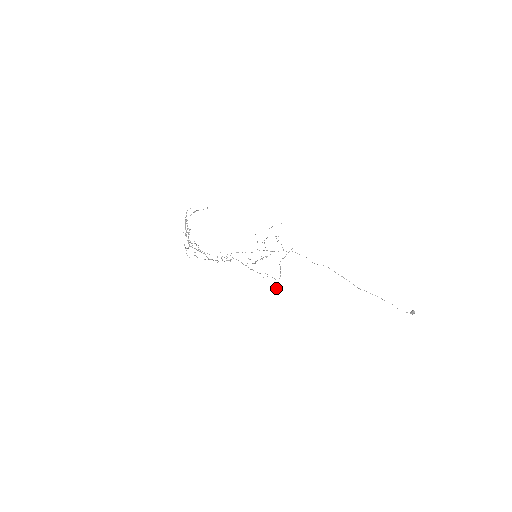
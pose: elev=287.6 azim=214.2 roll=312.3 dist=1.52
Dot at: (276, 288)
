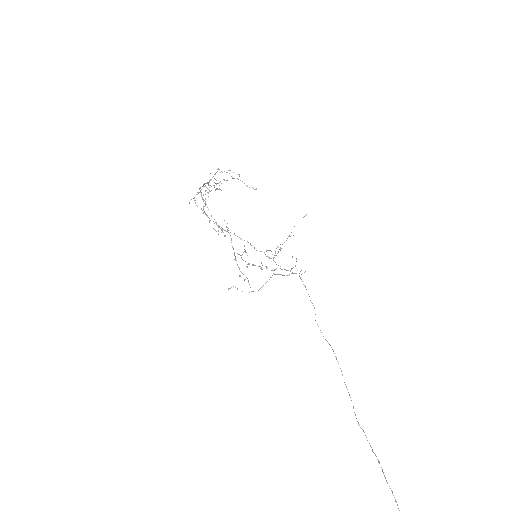
Dot at: occluded
